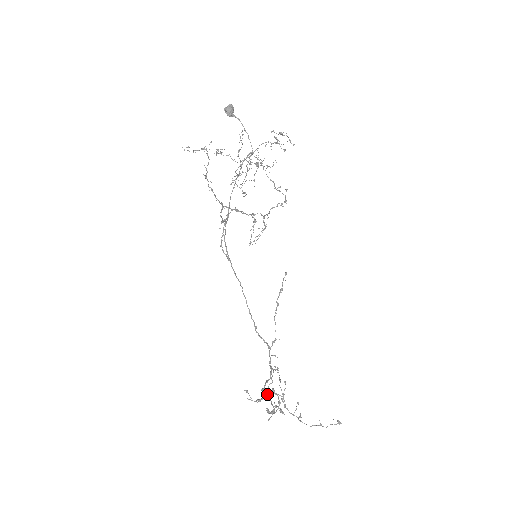
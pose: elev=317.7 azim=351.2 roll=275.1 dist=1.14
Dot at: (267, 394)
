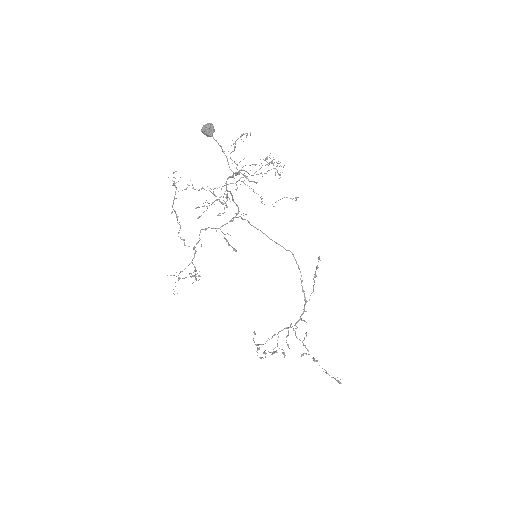
Dot at: occluded
